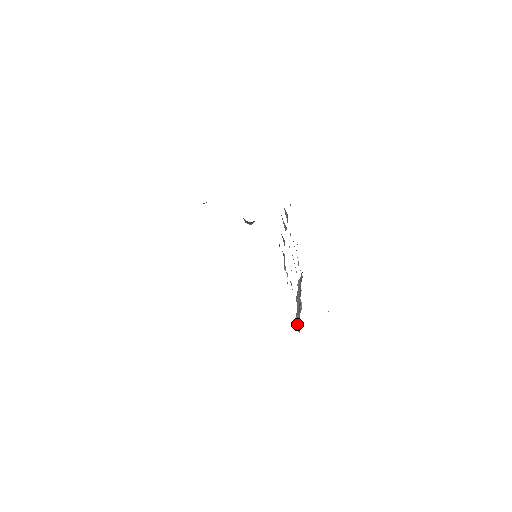
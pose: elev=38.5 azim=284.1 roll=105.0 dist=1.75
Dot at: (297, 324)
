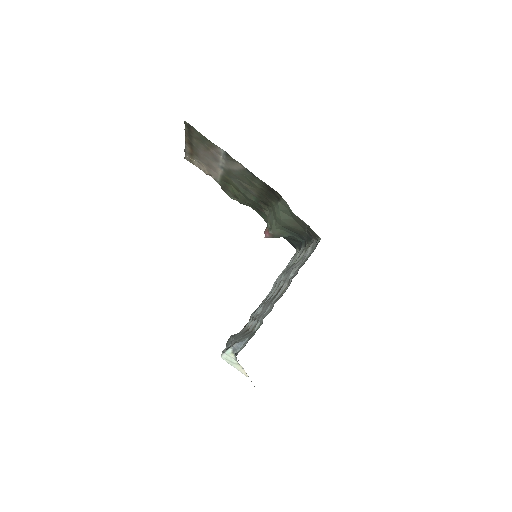
Dot at: (240, 340)
